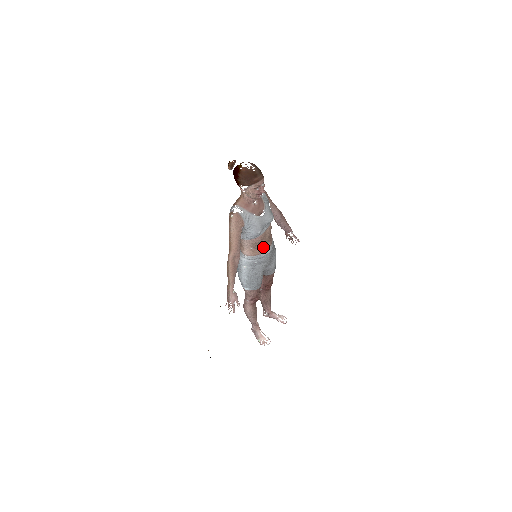
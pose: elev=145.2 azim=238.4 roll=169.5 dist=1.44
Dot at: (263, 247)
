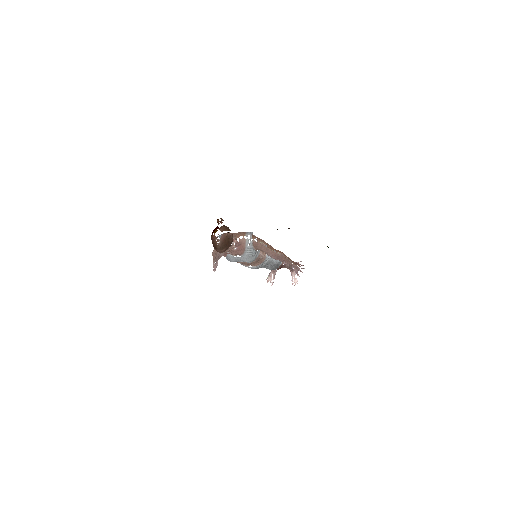
Dot at: (245, 264)
